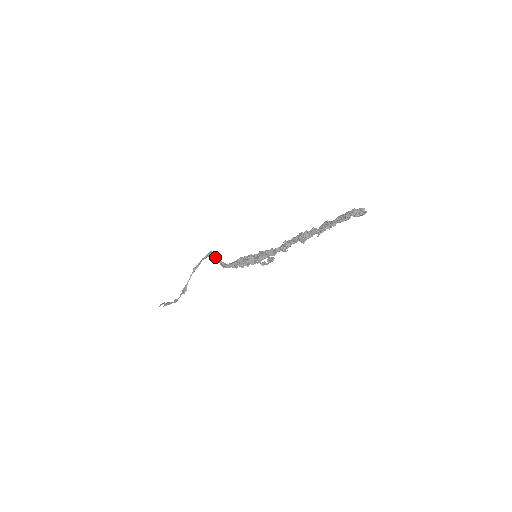
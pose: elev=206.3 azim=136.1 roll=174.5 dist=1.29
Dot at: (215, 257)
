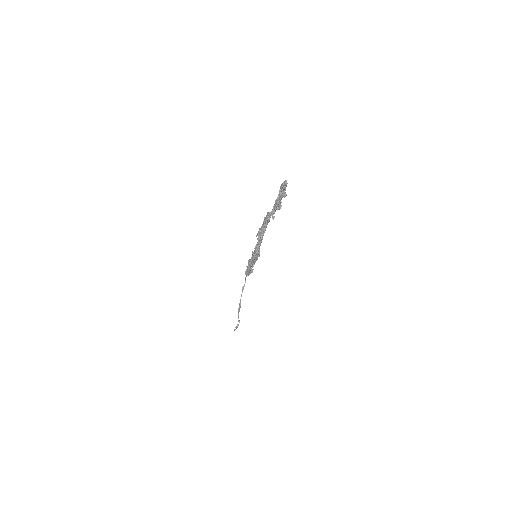
Dot at: occluded
